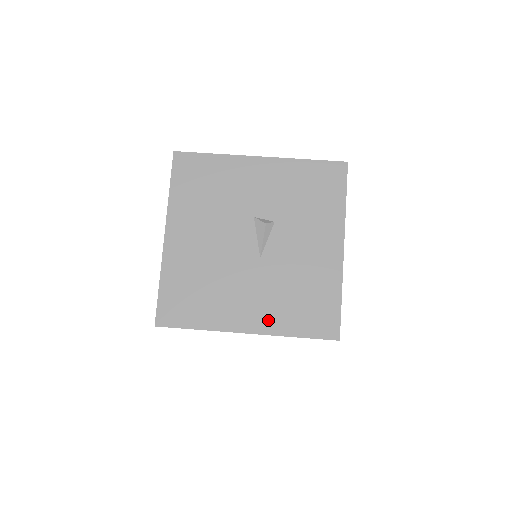
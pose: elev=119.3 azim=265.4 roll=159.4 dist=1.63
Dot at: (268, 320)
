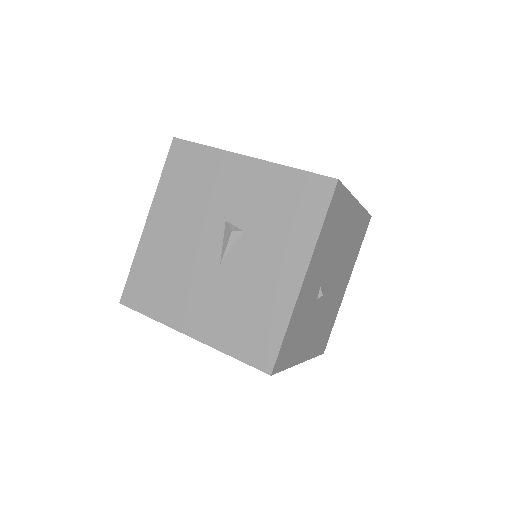
Dot at: (210, 330)
